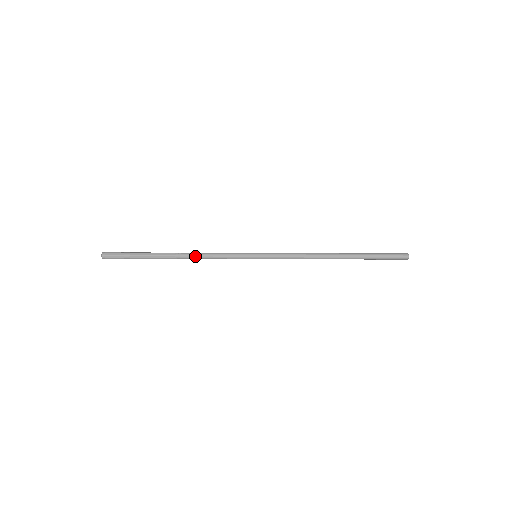
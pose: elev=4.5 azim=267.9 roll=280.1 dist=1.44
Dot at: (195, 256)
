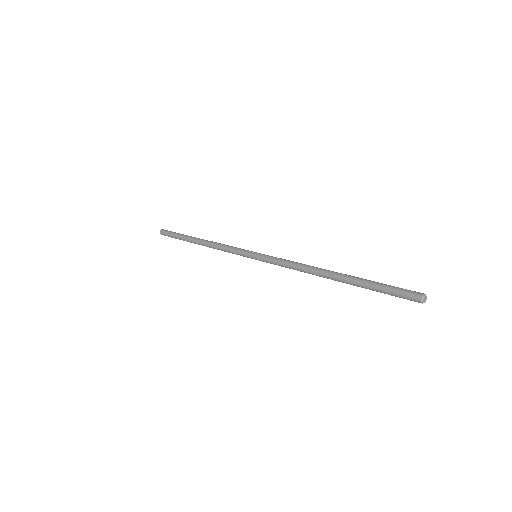
Dot at: (211, 244)
